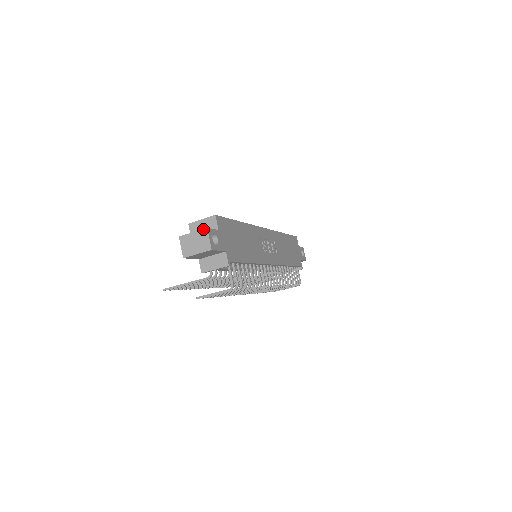
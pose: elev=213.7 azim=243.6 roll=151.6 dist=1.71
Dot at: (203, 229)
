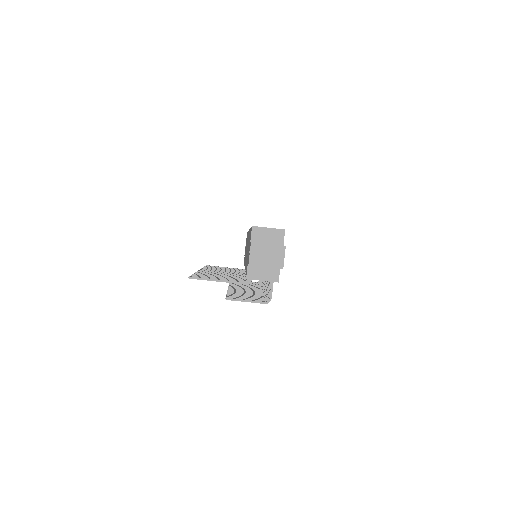
Dot at: (281, 245)
